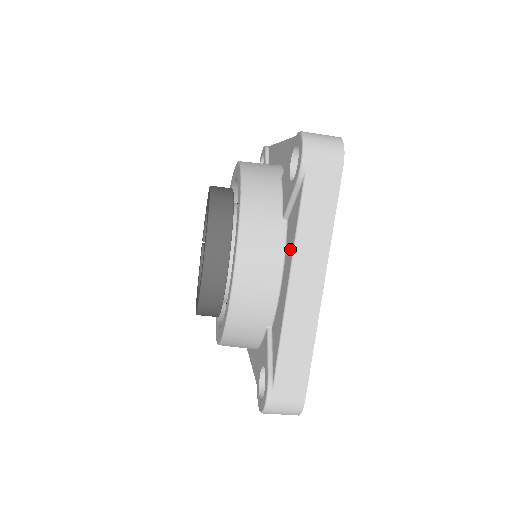
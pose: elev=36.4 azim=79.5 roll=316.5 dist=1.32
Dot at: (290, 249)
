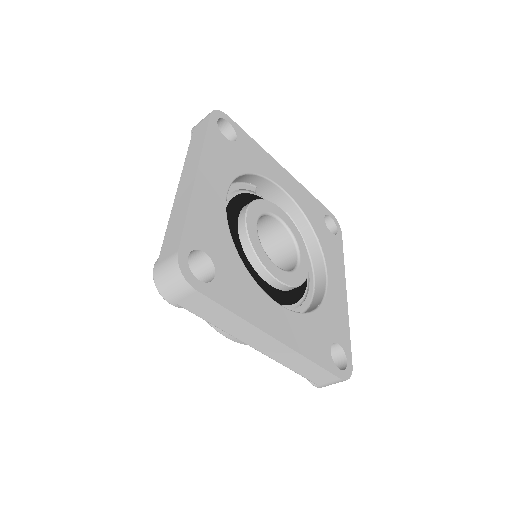
Dot at: occluded
